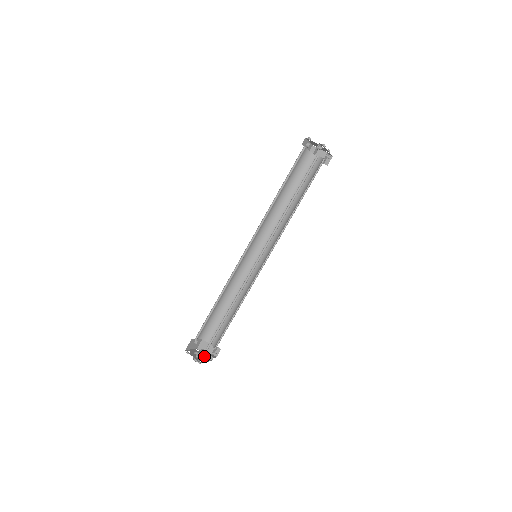
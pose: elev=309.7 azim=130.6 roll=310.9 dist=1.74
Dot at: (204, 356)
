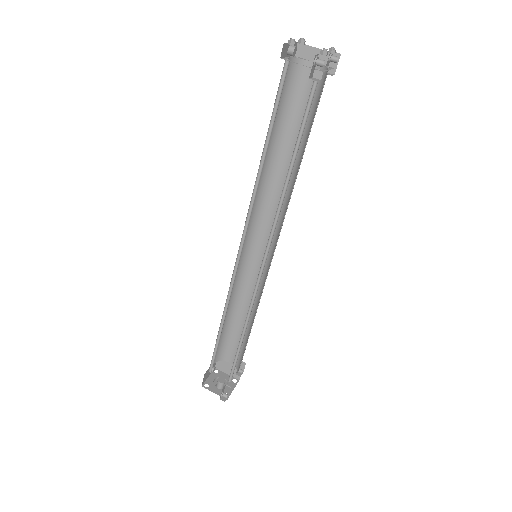
Dot at: (227, 378)
